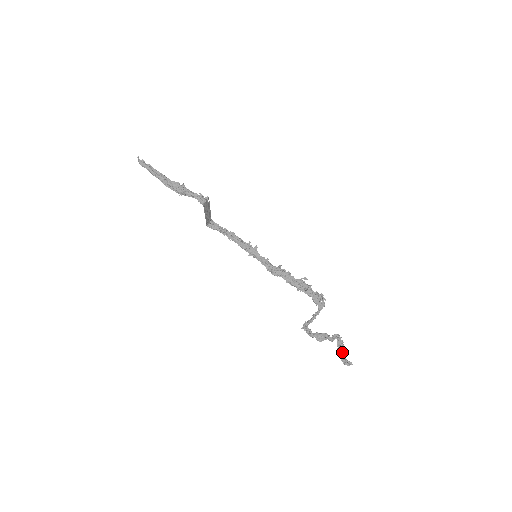
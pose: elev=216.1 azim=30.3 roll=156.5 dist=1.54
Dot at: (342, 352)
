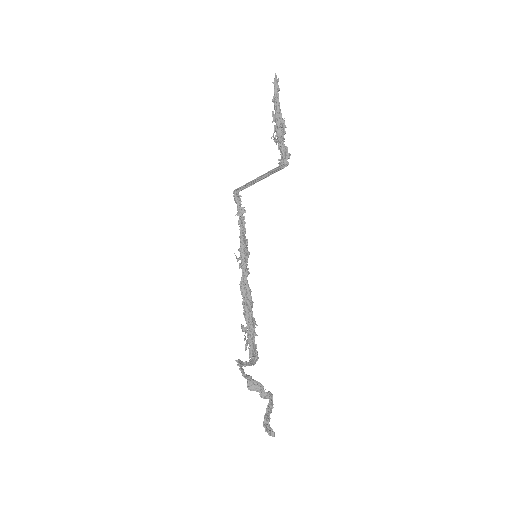
Dot at: (268, 416)
